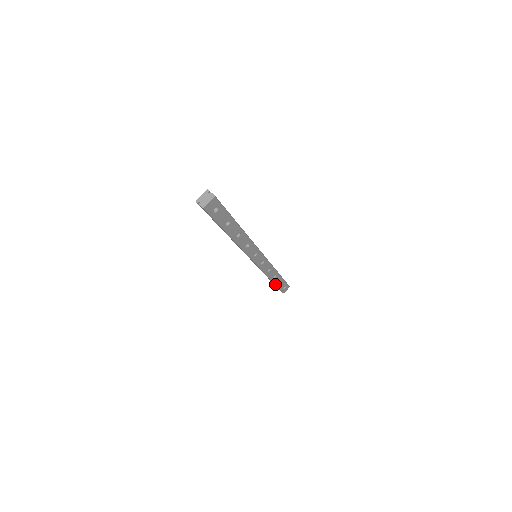
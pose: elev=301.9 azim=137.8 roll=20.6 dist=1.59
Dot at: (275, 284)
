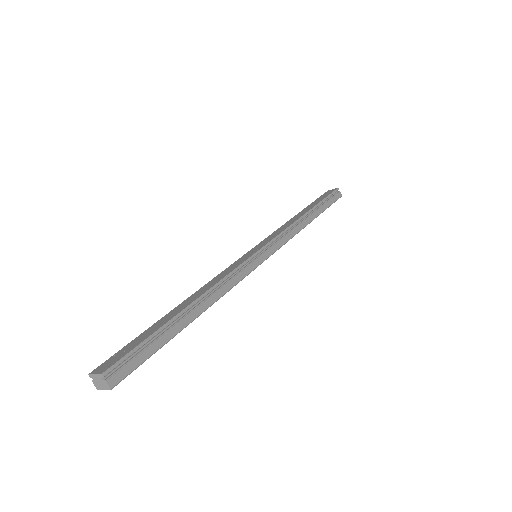
Dot at: occluded
